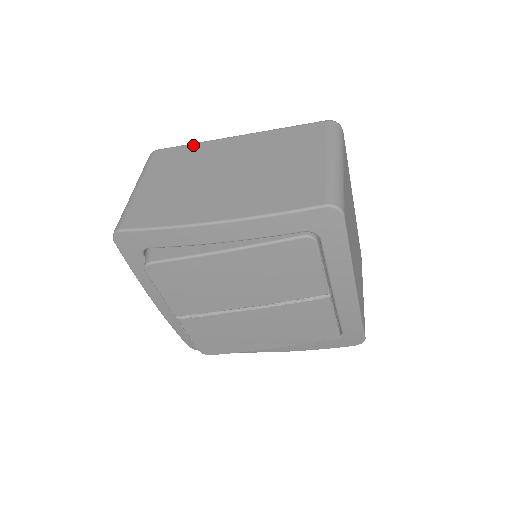
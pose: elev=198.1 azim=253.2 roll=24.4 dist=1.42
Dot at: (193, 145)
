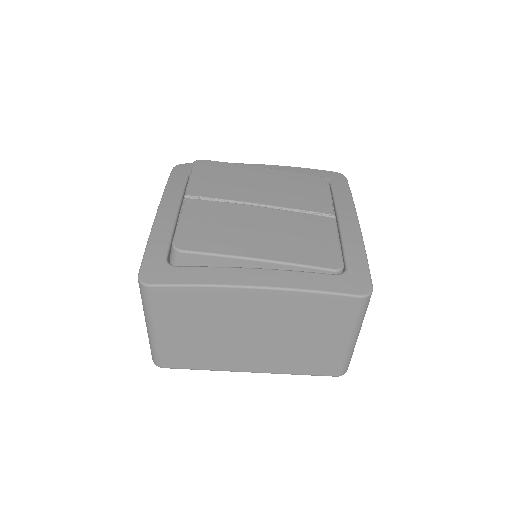
Dot at: occluded
